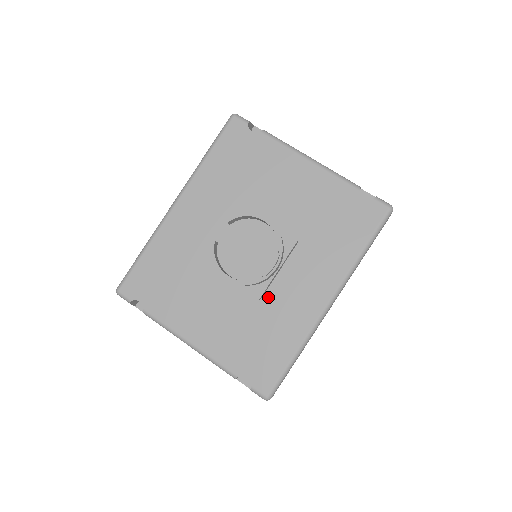
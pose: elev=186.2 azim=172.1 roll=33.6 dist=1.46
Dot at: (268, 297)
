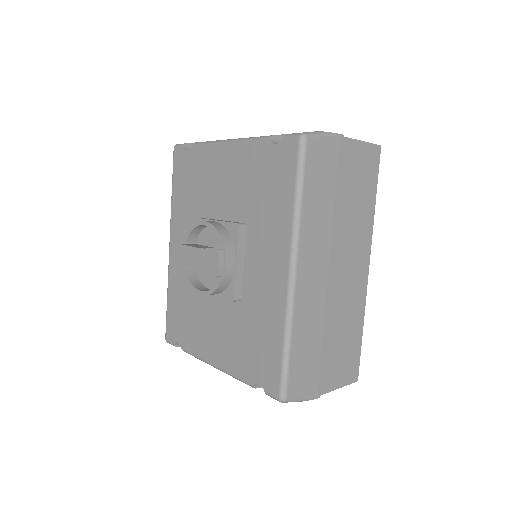
Dot at: (245, 294)
